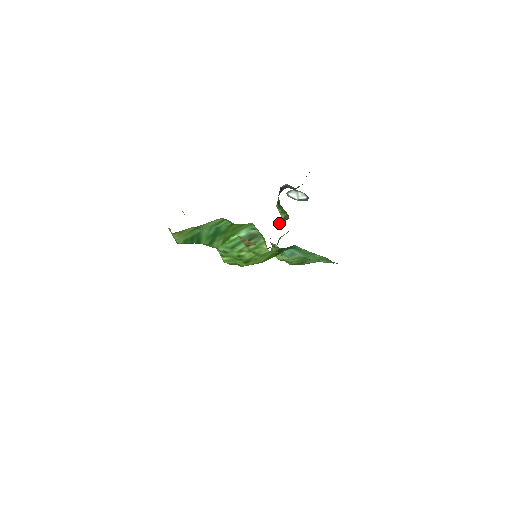
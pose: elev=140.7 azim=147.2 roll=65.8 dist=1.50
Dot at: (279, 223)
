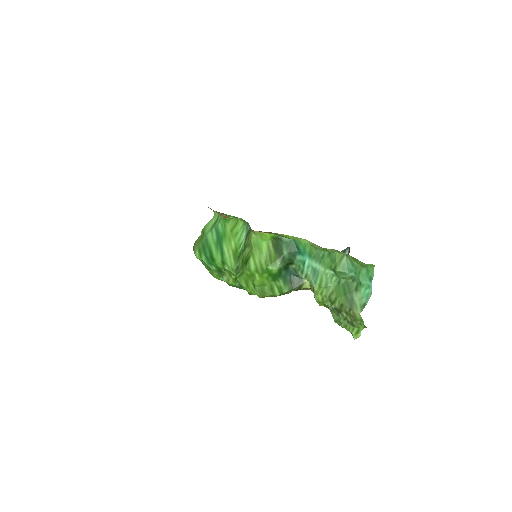
Dot at: occluded
